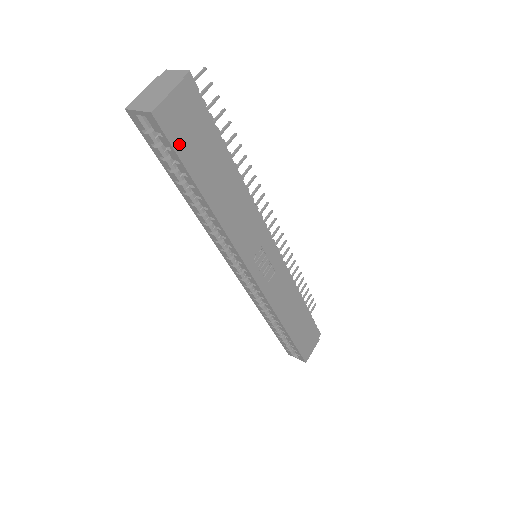
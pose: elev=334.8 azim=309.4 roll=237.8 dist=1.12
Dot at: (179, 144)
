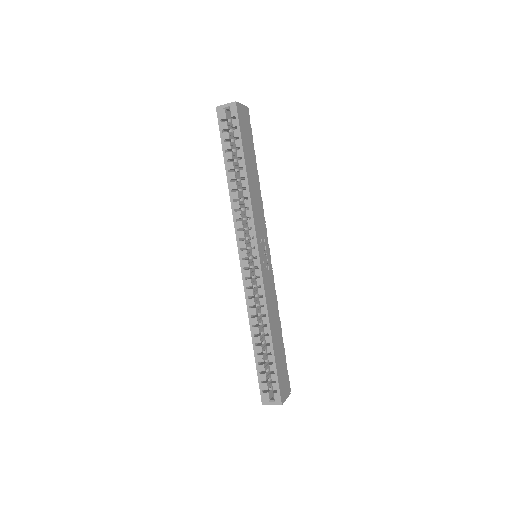
Dot at: (241, 128)
